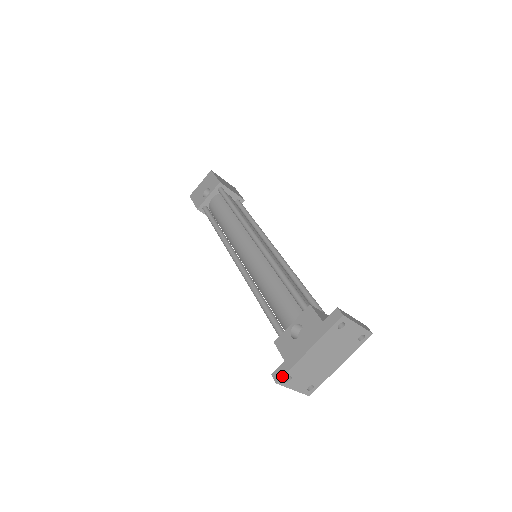
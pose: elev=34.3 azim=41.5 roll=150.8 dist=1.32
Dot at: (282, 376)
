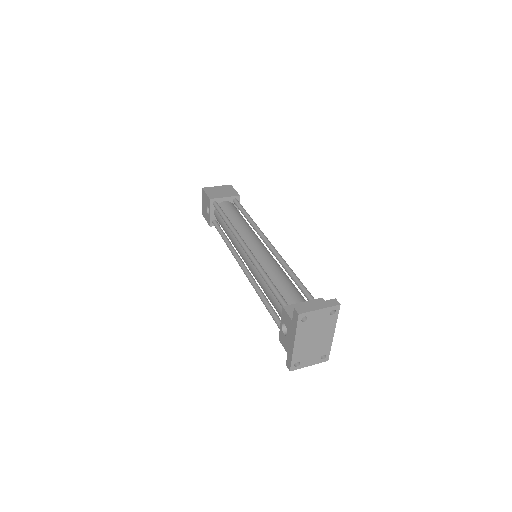
Dot at: (290, 366)
